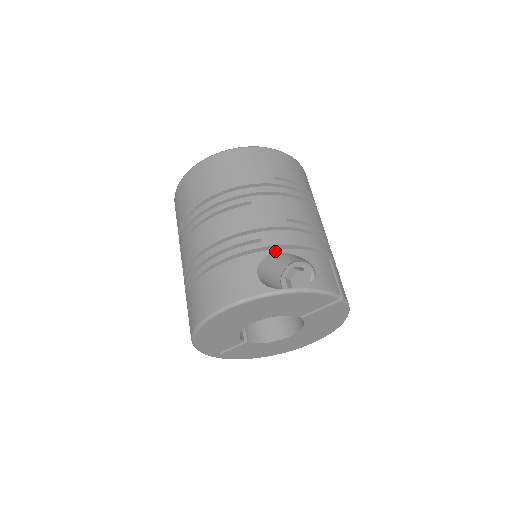
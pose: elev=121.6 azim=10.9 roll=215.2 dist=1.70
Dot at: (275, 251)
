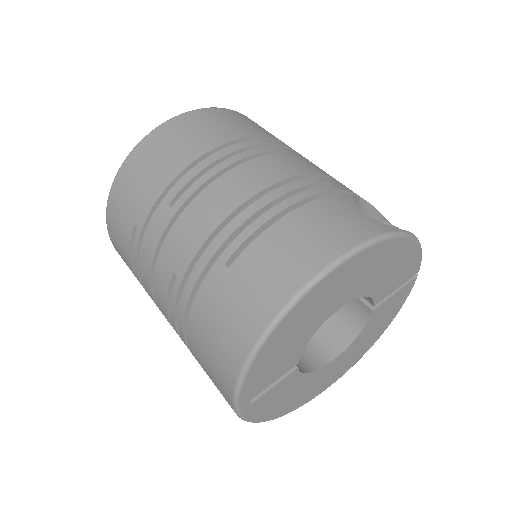
Dot at: (358, 196)
